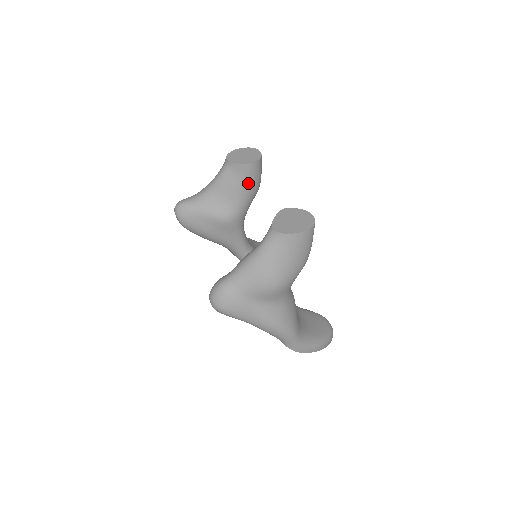
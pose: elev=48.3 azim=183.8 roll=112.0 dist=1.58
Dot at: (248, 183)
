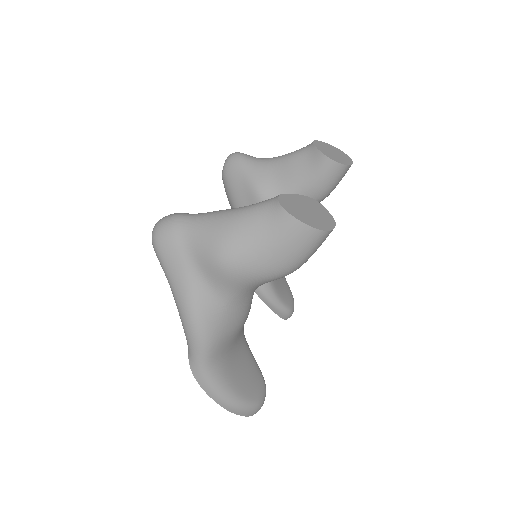
Dot at: (313, 180)
